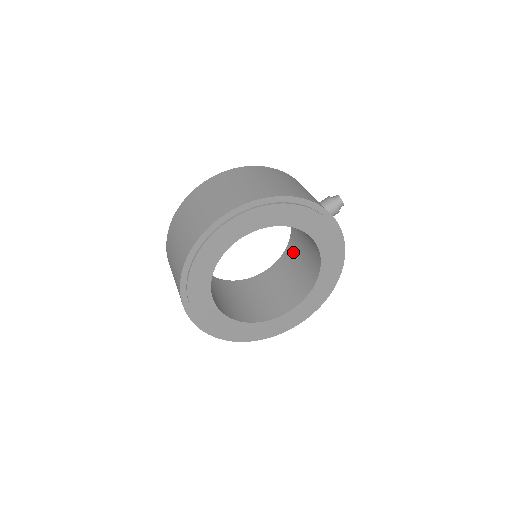
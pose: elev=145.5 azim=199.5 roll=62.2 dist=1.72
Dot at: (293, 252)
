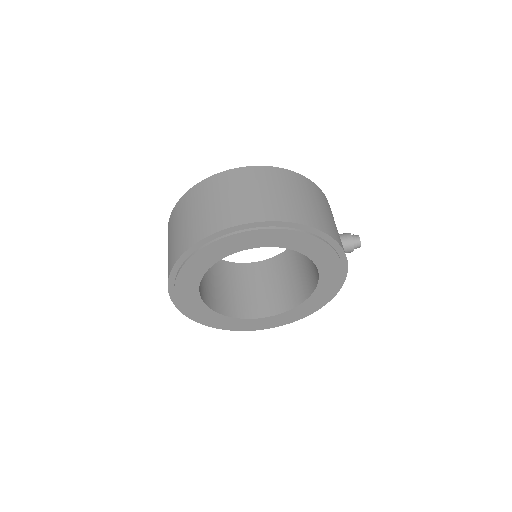
Dot at: (289, 261)
